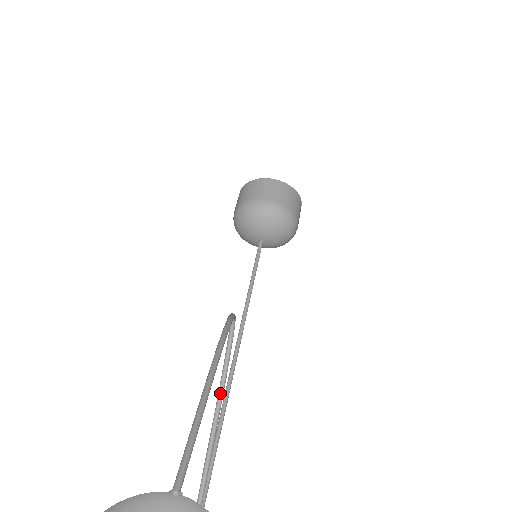
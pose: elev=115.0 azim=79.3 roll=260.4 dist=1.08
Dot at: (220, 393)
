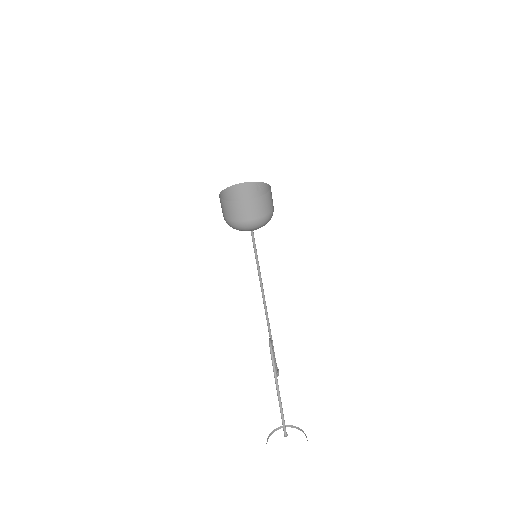
Dot at: occluded
